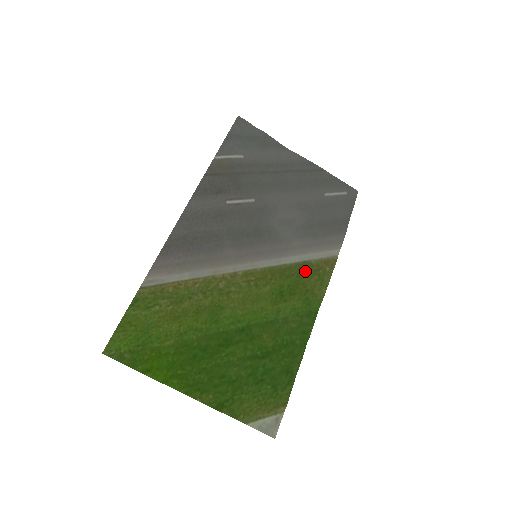
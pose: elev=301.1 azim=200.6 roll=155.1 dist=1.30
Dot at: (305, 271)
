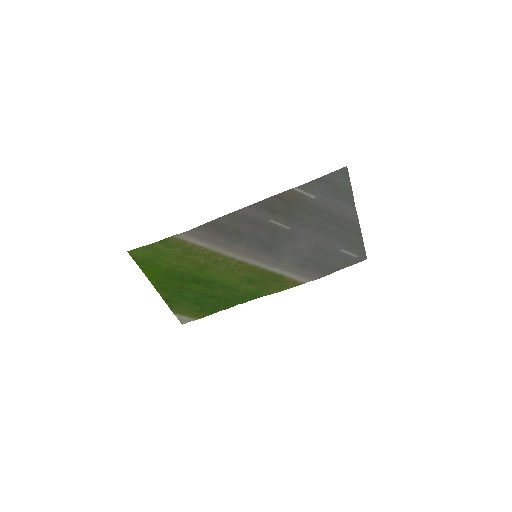
Dot at: (276, 279)
